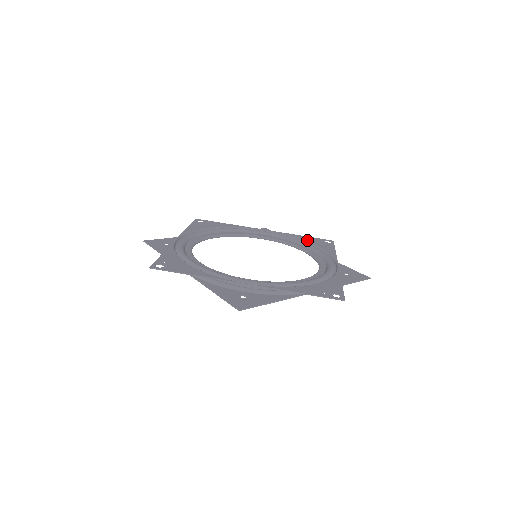
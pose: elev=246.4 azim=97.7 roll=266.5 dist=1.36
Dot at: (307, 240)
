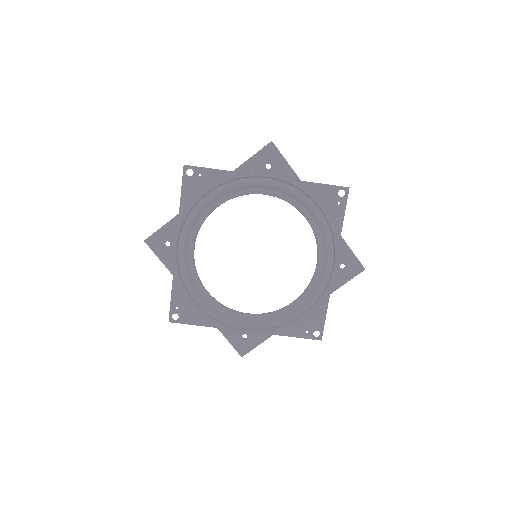
Dot at: (316, 199)
